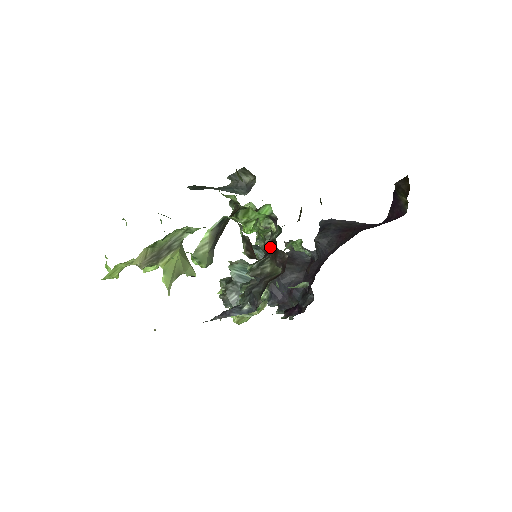
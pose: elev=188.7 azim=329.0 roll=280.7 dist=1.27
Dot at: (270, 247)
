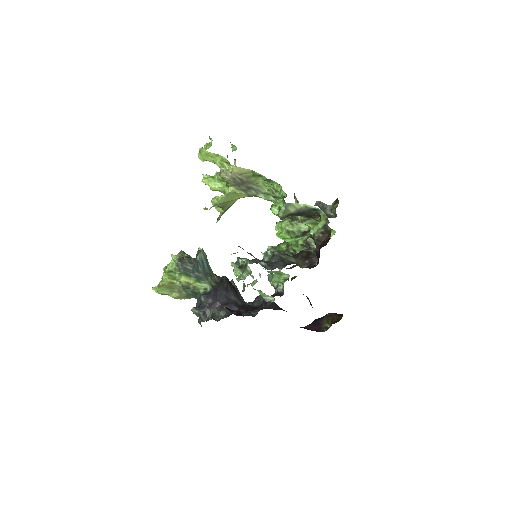
Dot at: (302, 253)
